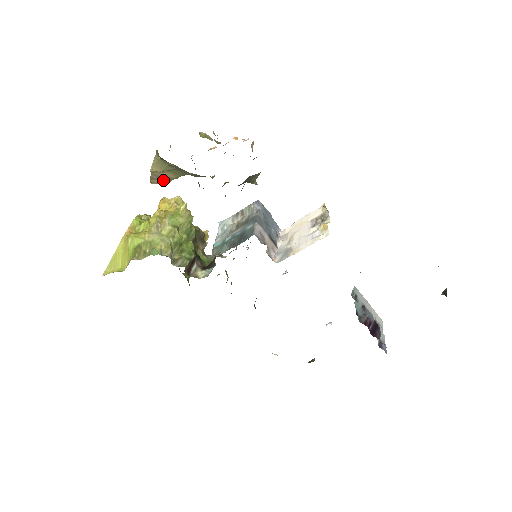
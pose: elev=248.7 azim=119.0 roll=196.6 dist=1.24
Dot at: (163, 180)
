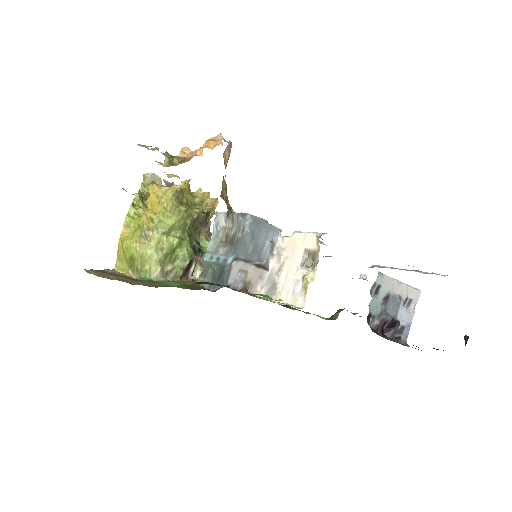
Dot at: occluded
